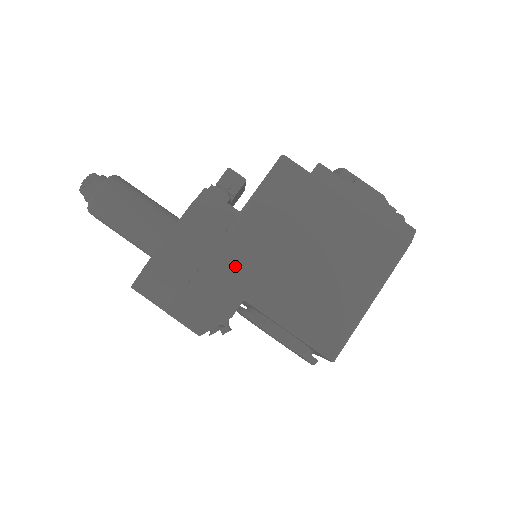
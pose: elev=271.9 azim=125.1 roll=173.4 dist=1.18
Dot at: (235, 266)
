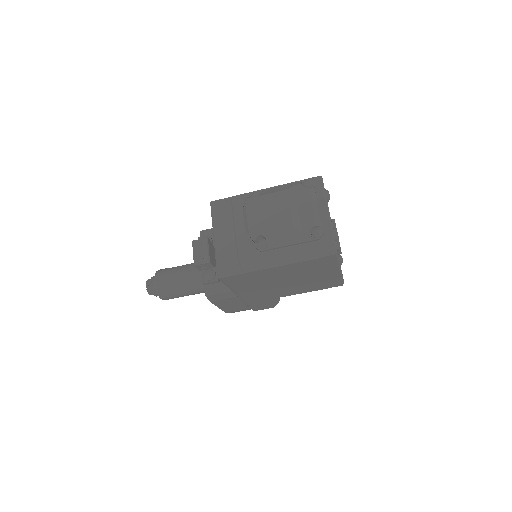
Dot at: (259, 298)
